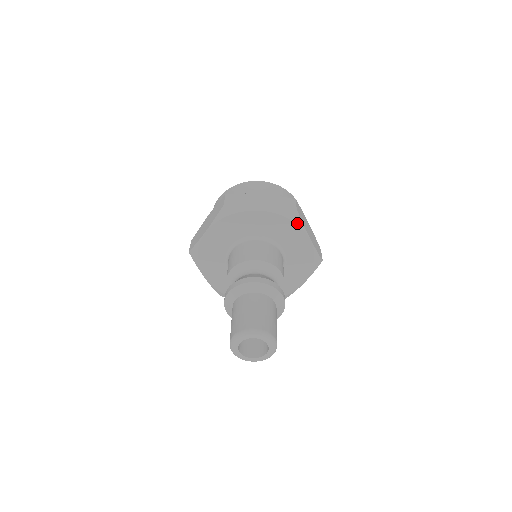
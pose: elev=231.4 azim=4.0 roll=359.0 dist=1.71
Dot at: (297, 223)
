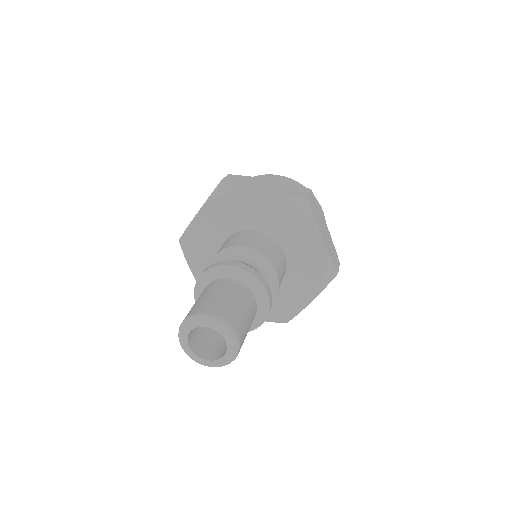
Dot at: (232, 191)
